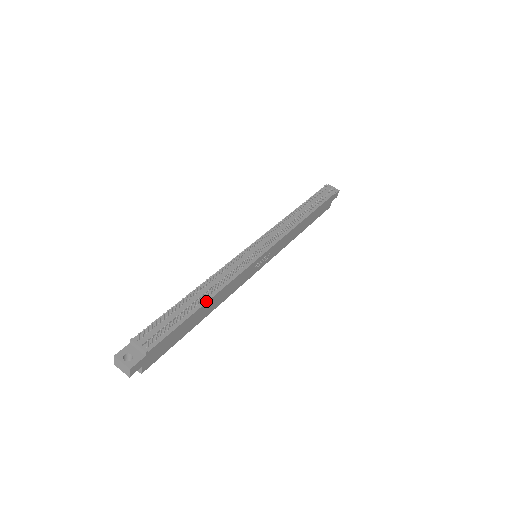
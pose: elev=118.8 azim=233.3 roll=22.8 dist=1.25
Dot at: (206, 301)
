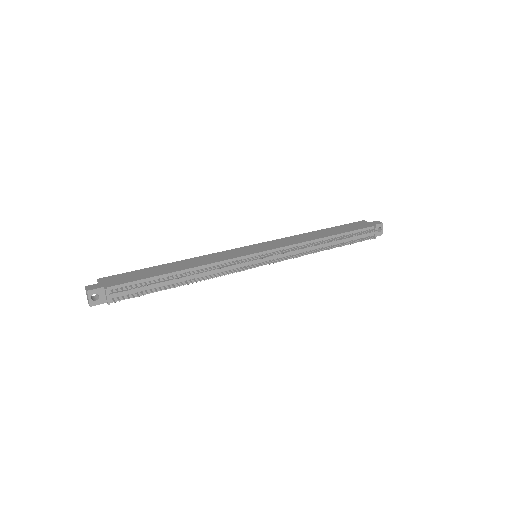
Dot at: (181, 285)
